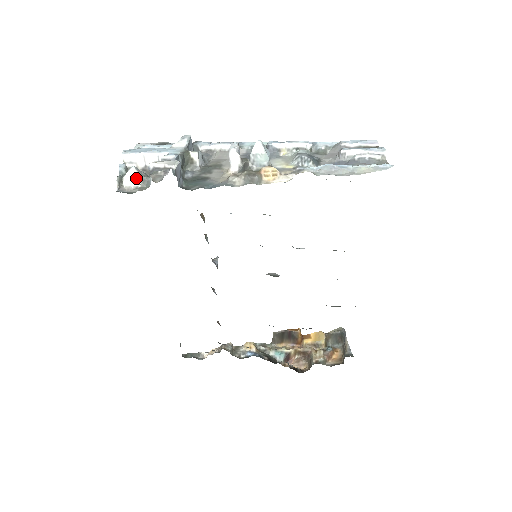
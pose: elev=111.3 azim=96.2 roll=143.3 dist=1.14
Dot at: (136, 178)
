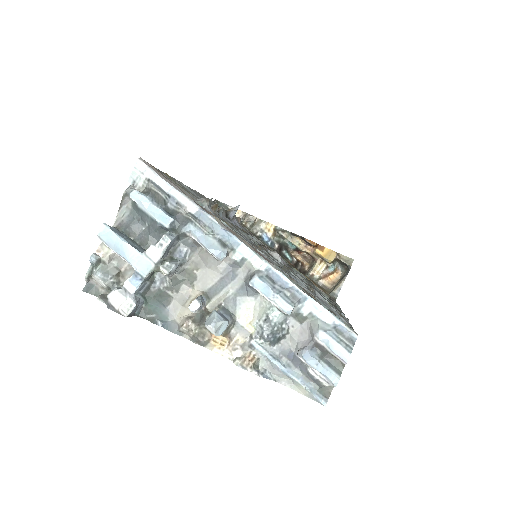
Dot at: (102, 284)
